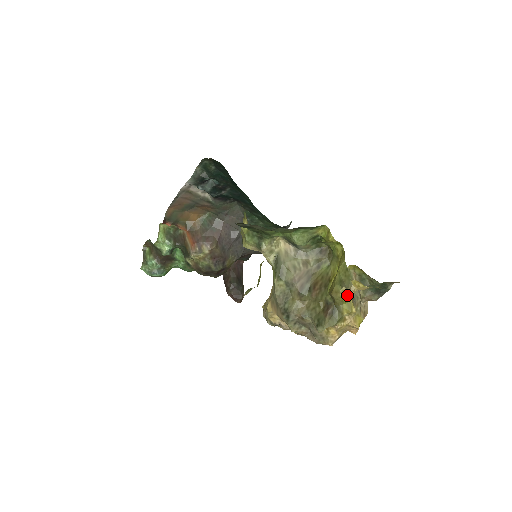
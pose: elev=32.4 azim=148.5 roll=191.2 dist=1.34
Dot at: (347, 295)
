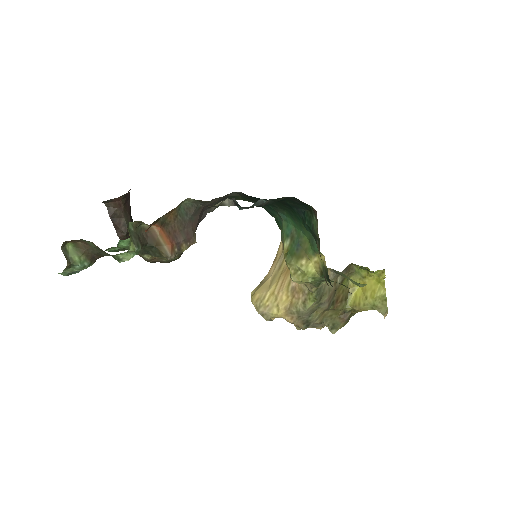
Dot at: occluded
